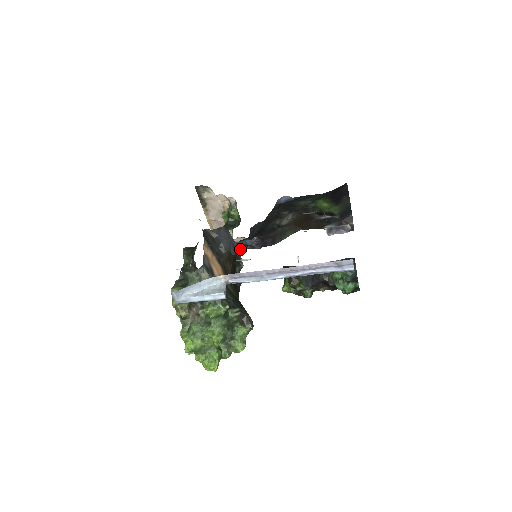
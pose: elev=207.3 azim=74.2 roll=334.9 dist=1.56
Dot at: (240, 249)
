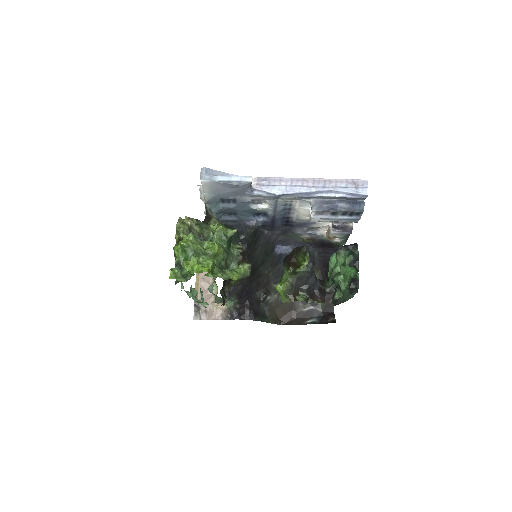
Dot at: (247, 234)
